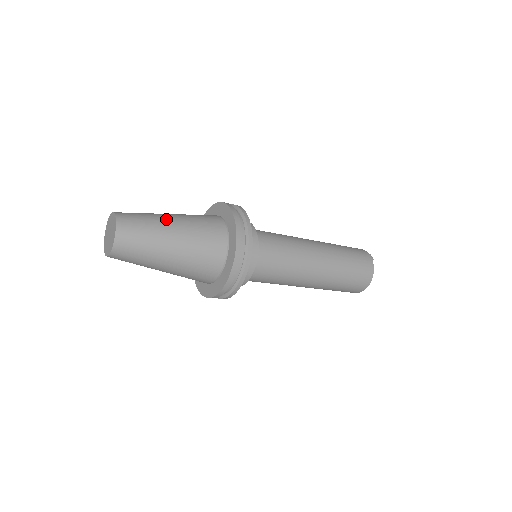
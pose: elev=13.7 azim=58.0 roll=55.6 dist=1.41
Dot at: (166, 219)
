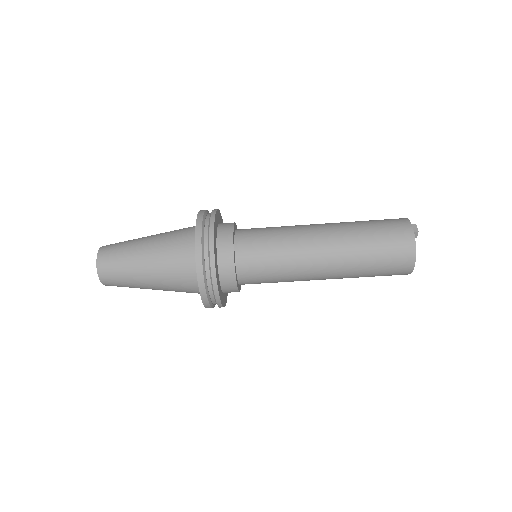
Dot at: (140, 245)
